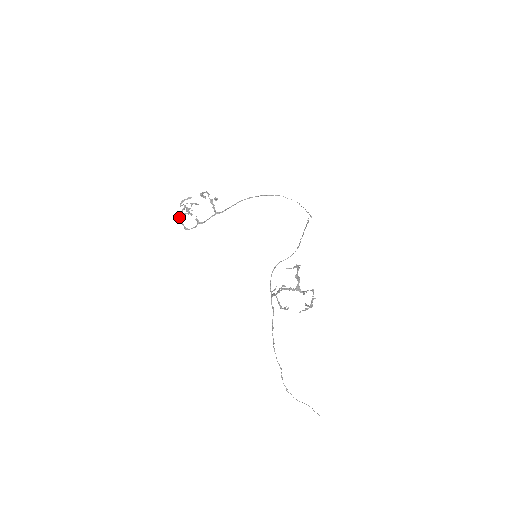
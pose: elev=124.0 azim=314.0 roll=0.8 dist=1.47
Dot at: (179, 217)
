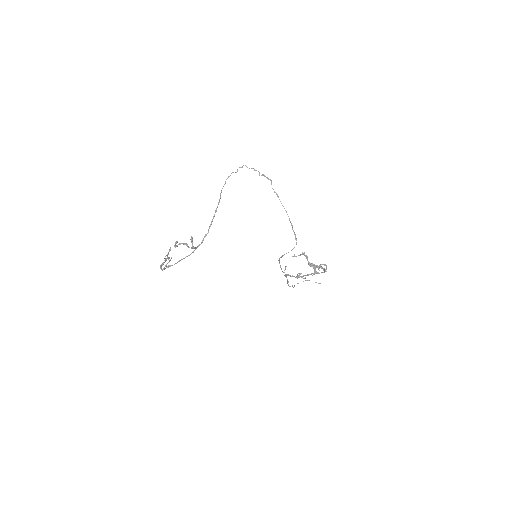
Dot at: occluded
